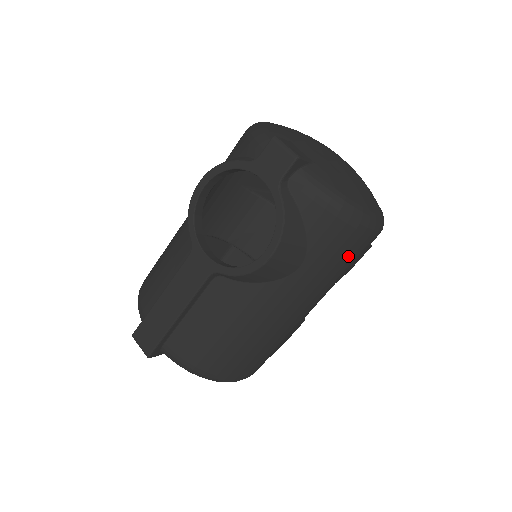
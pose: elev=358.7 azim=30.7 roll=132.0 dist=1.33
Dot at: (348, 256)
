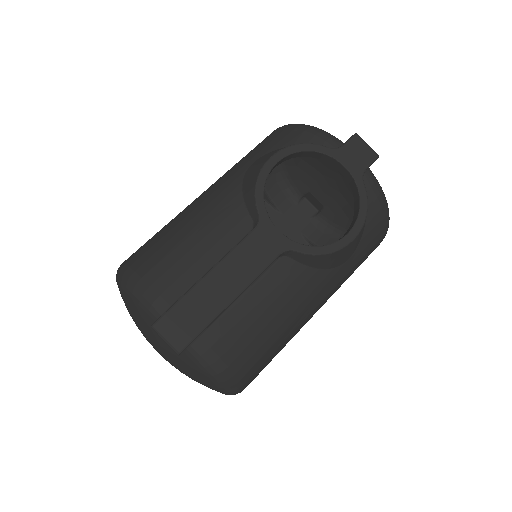
Dot at: (365, 259)
